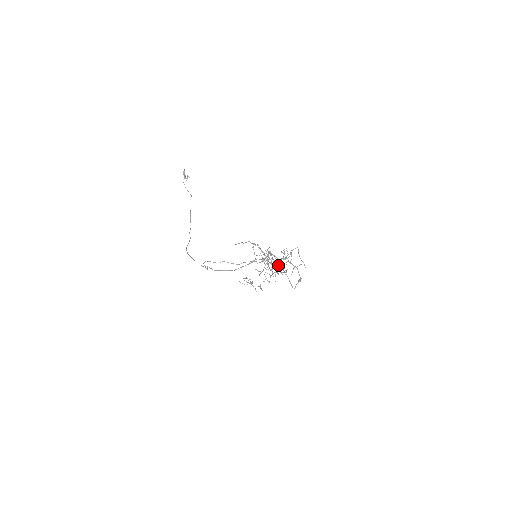
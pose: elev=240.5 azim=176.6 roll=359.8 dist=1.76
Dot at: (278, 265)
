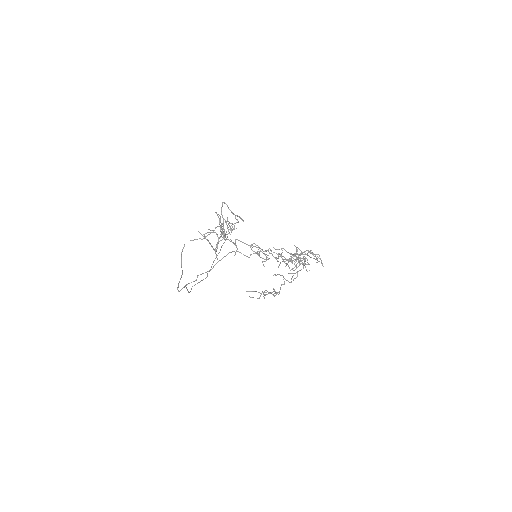
Dot at: occluded
